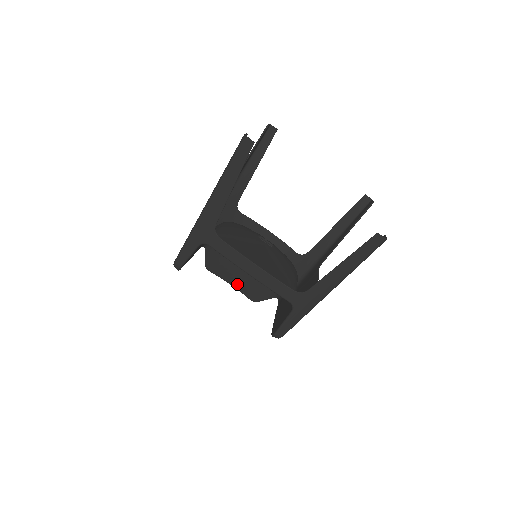
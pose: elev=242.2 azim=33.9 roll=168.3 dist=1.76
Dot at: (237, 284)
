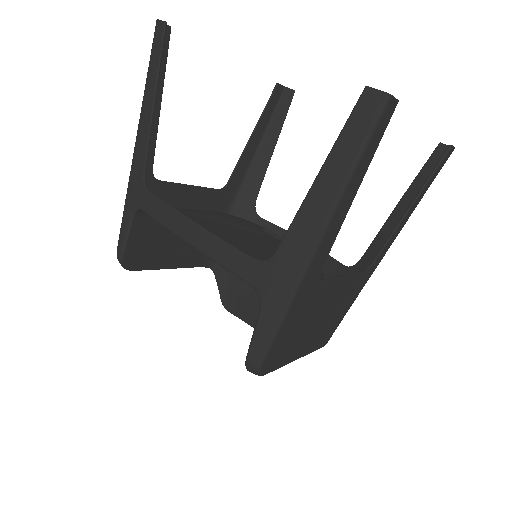
Dot at: occluded
